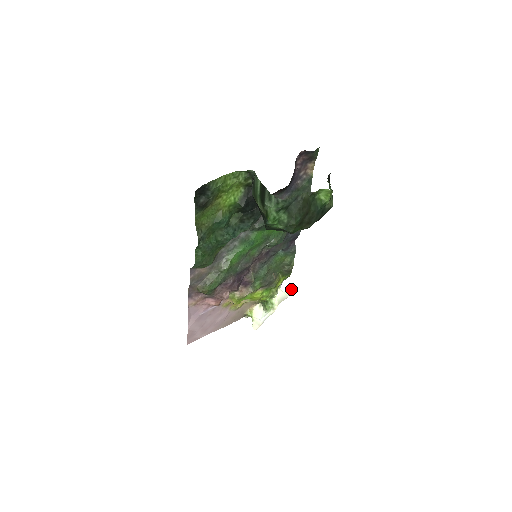
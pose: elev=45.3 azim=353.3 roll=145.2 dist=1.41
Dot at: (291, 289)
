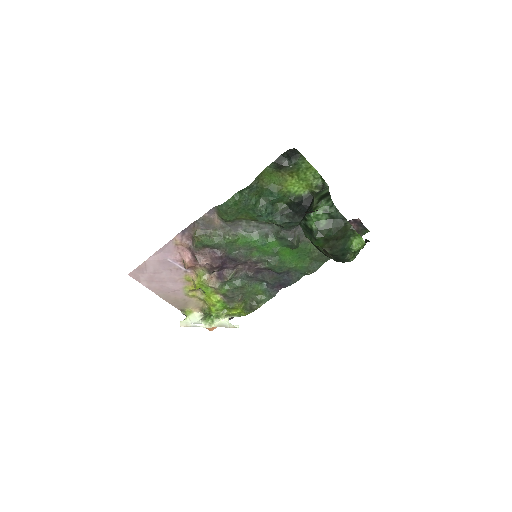
Dot at: (237, 325)
